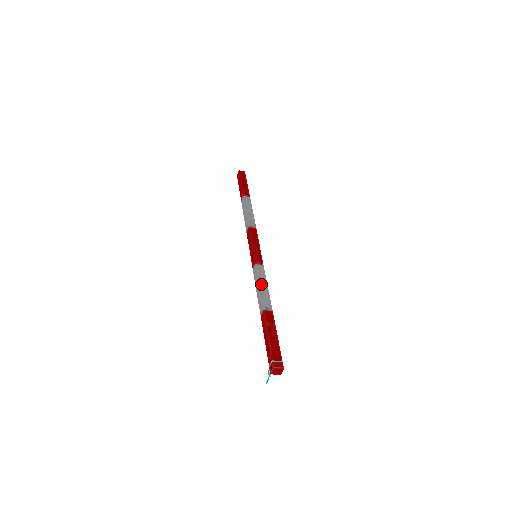
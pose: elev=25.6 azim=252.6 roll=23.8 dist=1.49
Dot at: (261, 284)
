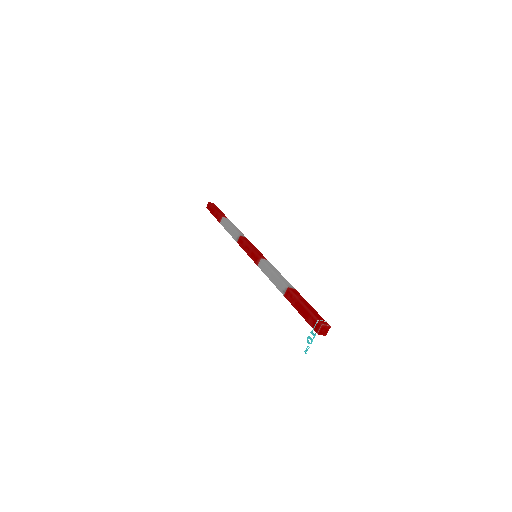
Dot at: (275, 271)
